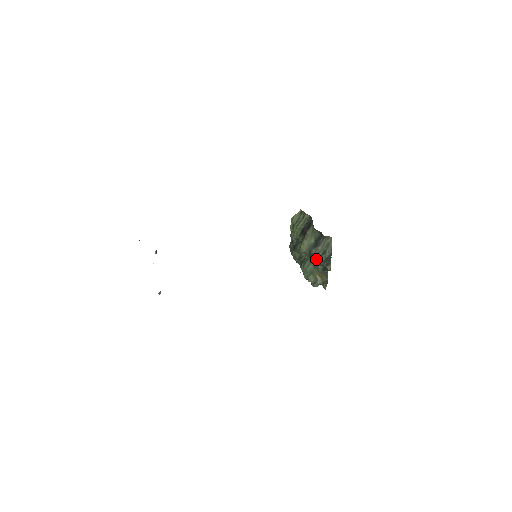
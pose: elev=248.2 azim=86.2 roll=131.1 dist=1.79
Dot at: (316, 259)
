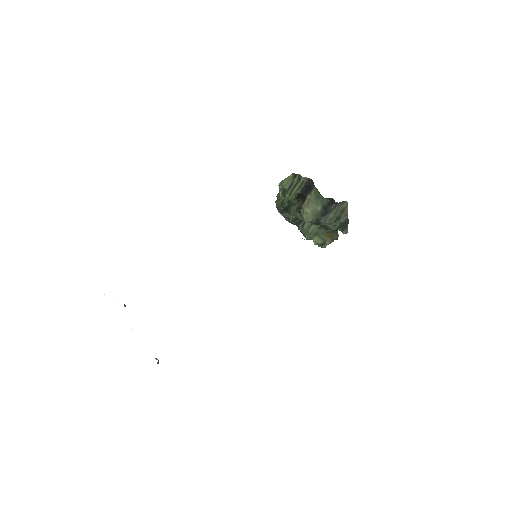
Dot at: (326, 226)
